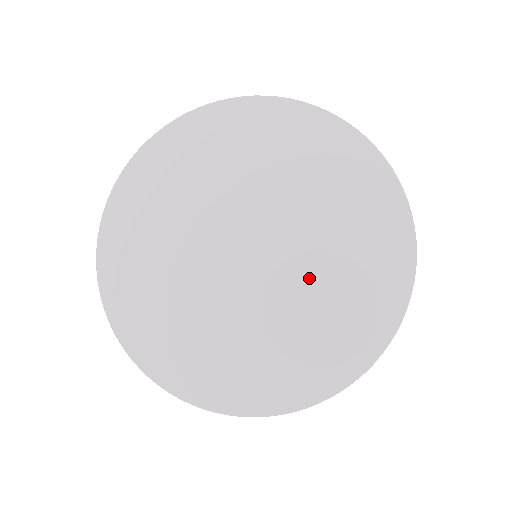
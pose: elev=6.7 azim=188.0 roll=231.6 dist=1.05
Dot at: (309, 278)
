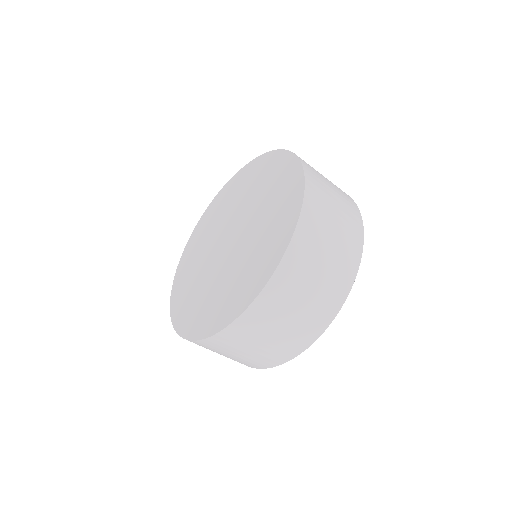
Dot at: (255, 228)
